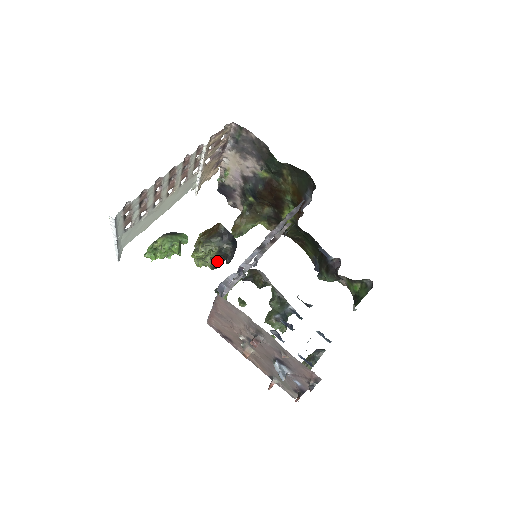
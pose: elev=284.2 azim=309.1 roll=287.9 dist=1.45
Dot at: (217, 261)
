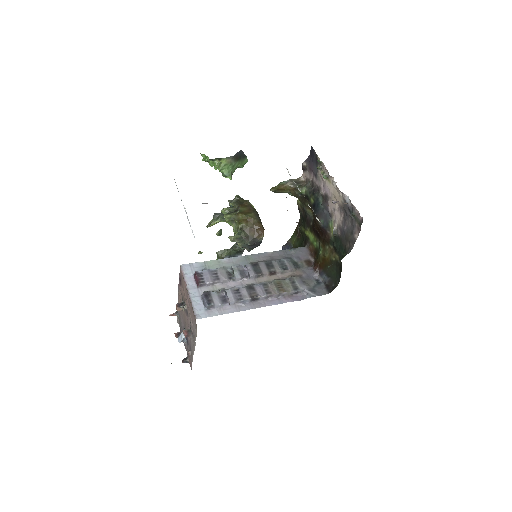
Dot at: occluded
